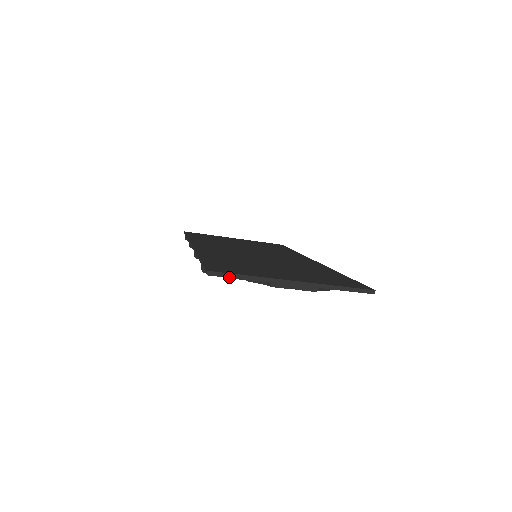
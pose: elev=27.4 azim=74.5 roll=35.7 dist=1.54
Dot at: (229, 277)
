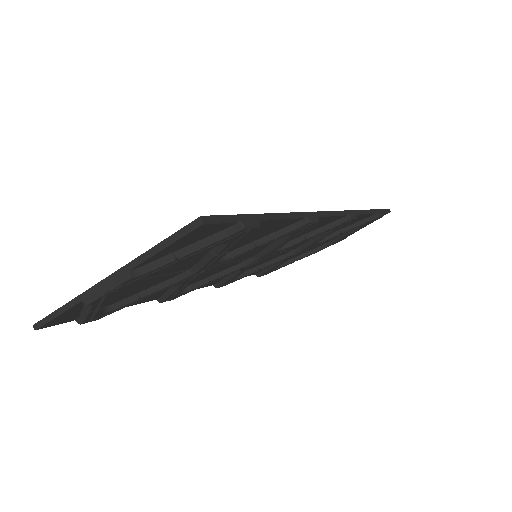
Dot at: (50, 320)
